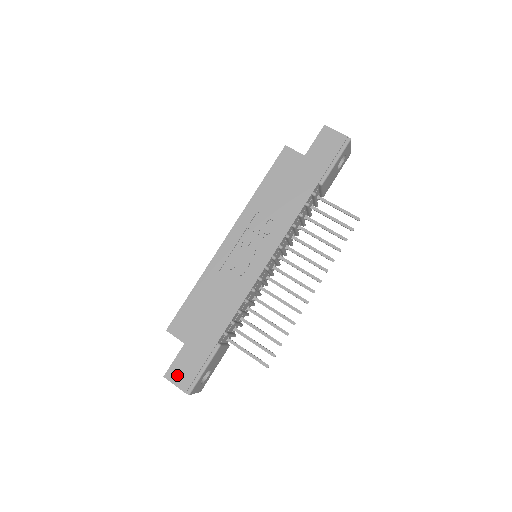
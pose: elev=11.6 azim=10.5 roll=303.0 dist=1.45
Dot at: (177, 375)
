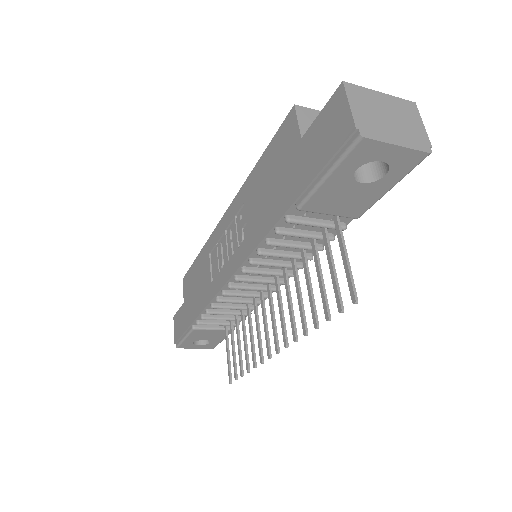
Dot at: (176, 324)
